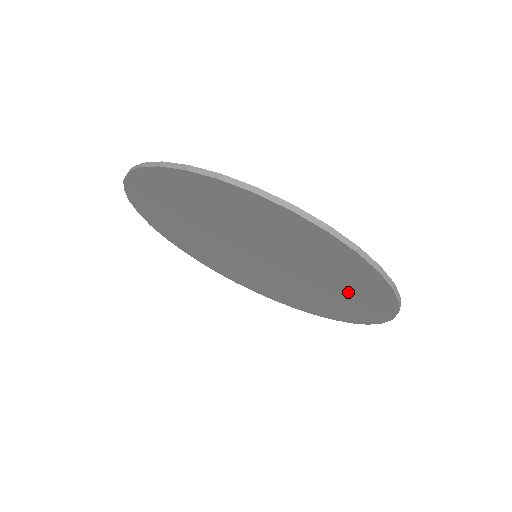
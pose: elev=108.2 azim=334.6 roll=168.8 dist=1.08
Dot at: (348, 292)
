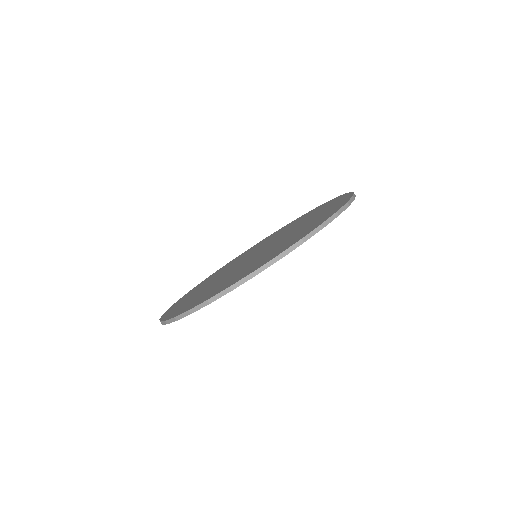
Dot at: occluded
